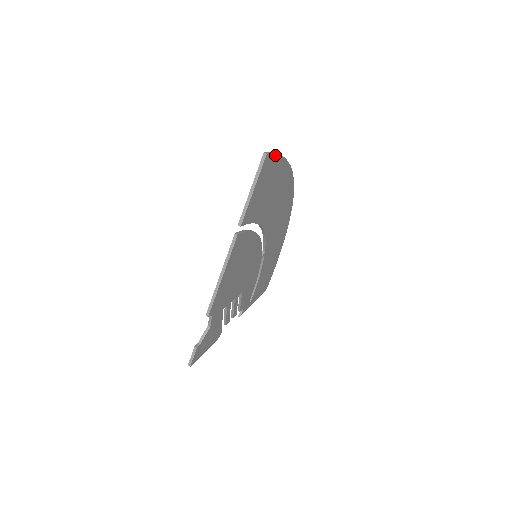
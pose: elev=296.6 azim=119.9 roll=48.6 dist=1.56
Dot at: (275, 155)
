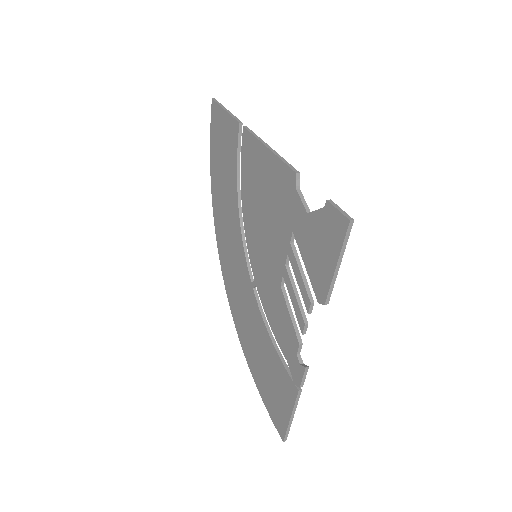
Dot at: occluded
